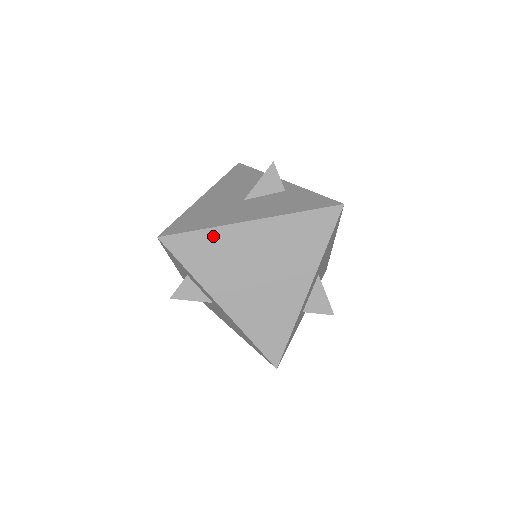
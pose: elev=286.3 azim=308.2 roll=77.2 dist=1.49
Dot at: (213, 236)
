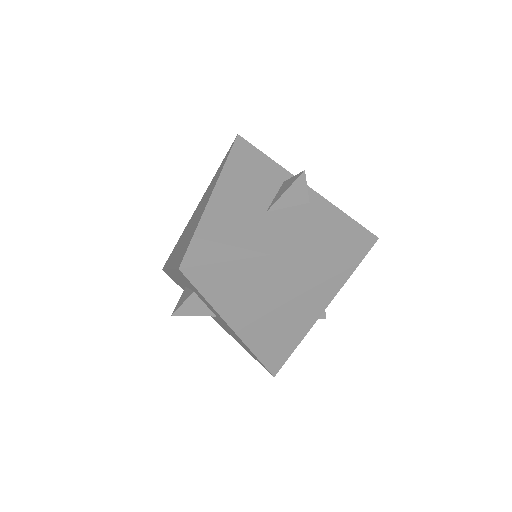
Dot at: (242, 267)
